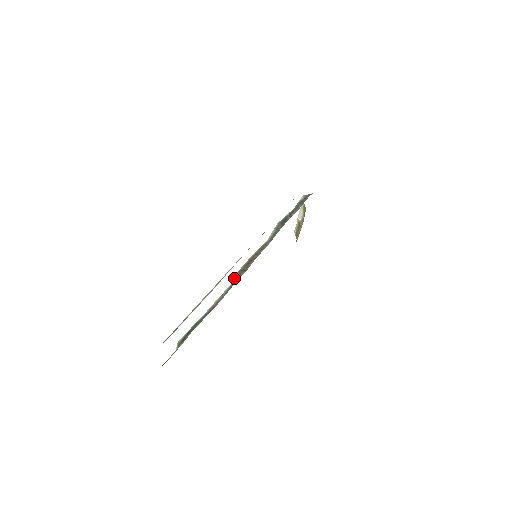
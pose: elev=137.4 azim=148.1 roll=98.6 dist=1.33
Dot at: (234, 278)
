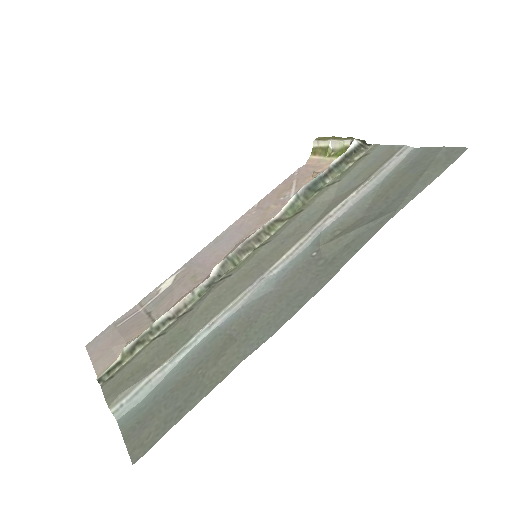
Dot at: (217, 269)
